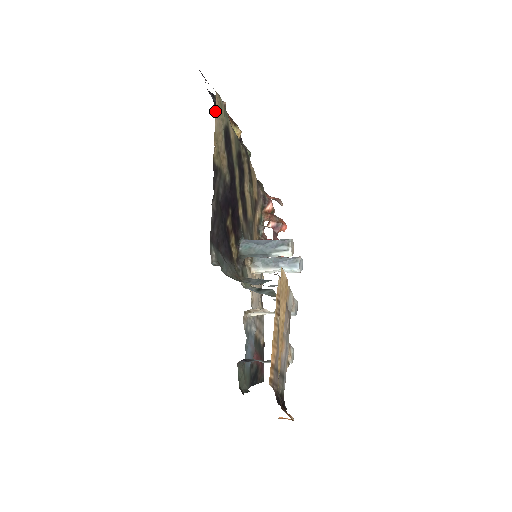
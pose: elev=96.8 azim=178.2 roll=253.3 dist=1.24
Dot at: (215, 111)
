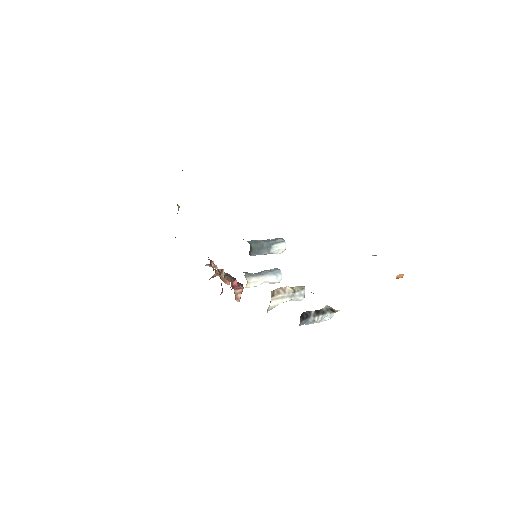
Dot at: occluded
